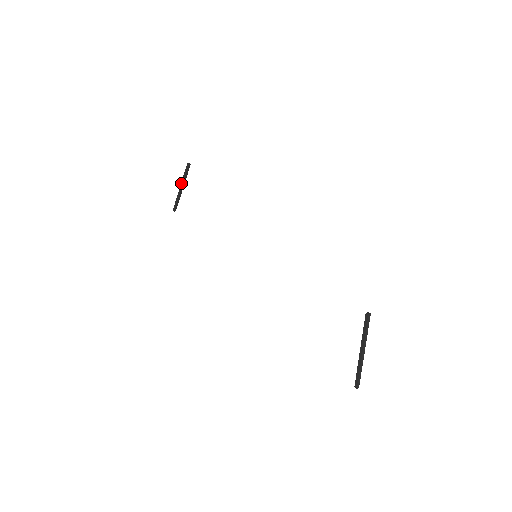
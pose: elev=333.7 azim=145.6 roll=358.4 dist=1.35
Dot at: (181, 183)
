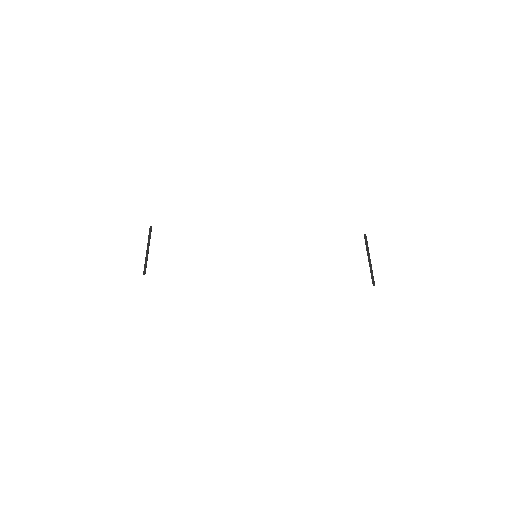
Dot at: (147, 247)
